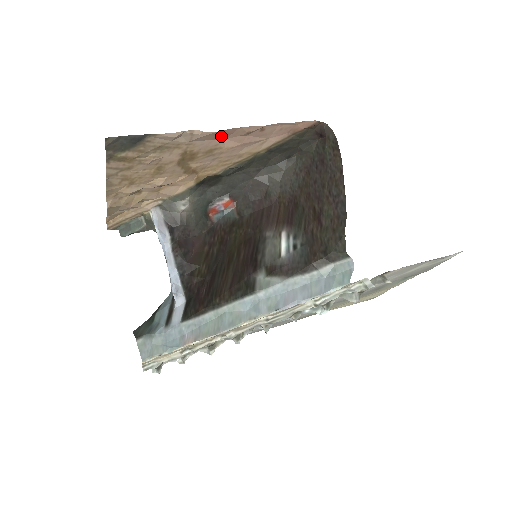
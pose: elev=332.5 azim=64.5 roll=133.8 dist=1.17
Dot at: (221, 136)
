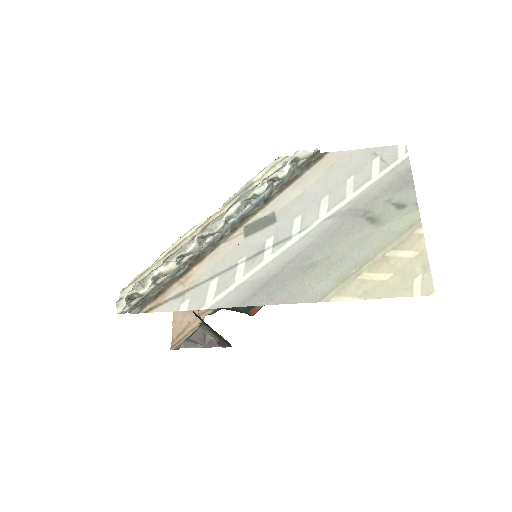
Dot at: occluded
